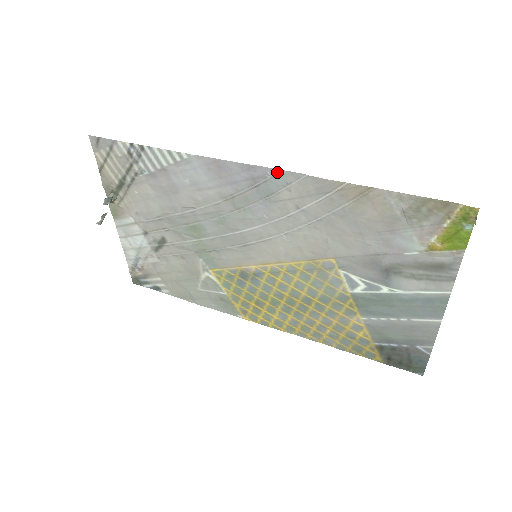
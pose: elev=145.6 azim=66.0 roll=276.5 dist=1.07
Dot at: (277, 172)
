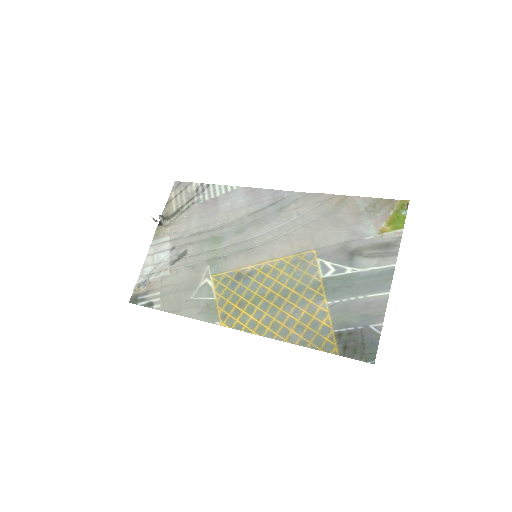
Dot at: (291, 193)
